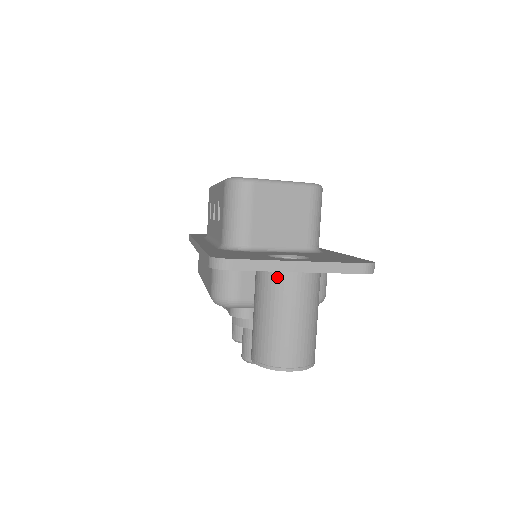
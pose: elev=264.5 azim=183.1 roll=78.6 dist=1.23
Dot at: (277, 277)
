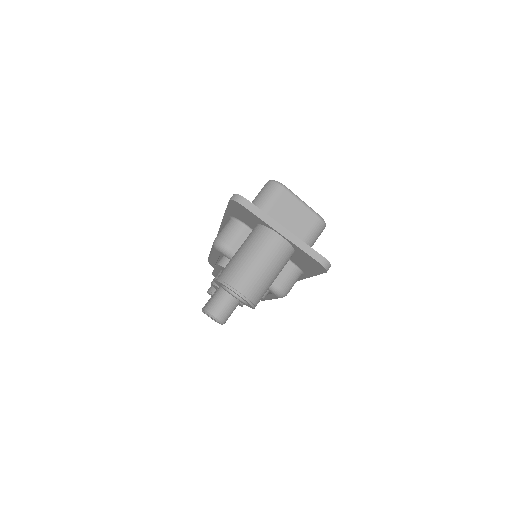
Dot at: (265, 231)
